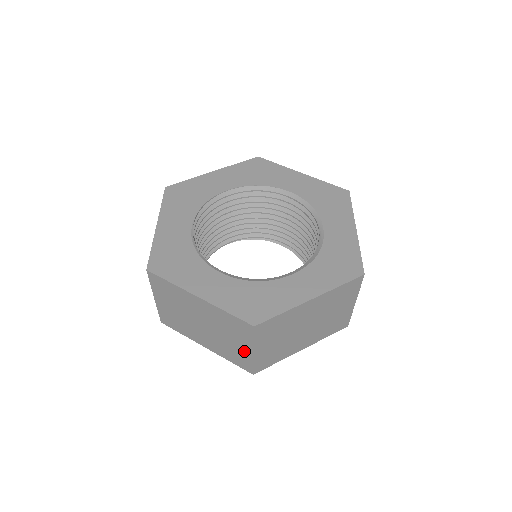
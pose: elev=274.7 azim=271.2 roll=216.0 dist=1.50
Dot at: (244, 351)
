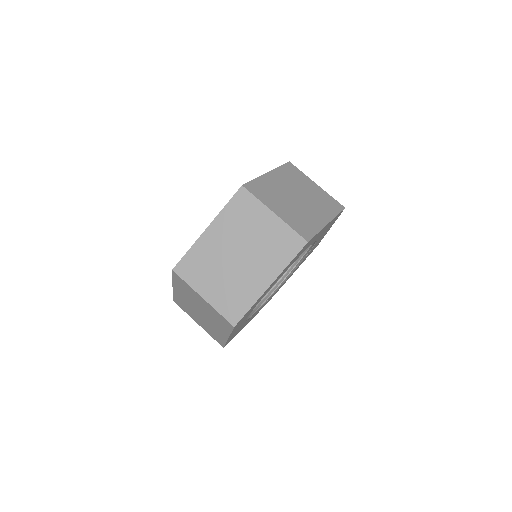
Dot at: (273, 226)
